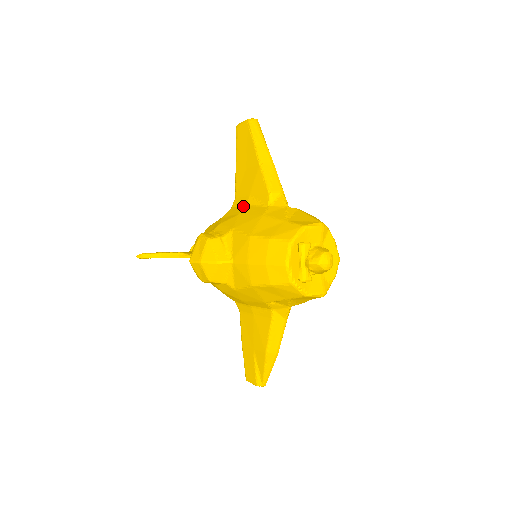
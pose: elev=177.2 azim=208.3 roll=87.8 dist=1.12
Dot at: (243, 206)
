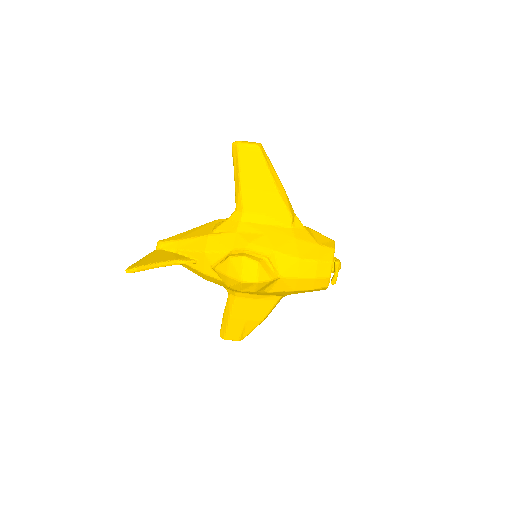
Dot at: (261, 224)
